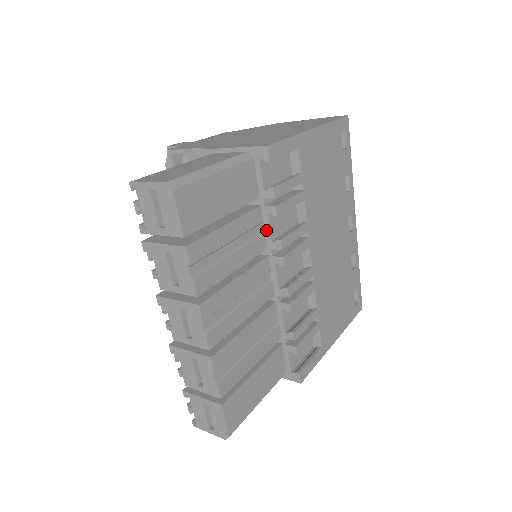
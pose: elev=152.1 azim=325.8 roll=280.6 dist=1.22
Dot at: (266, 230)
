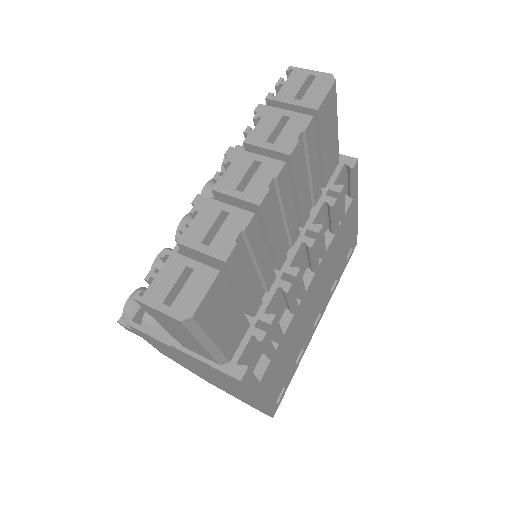
Dot at: (313, 213)
